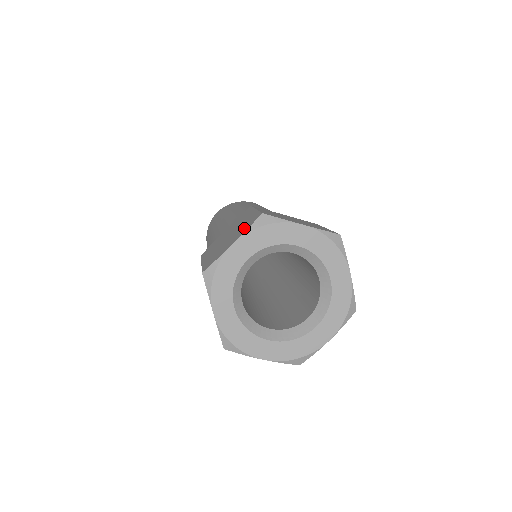
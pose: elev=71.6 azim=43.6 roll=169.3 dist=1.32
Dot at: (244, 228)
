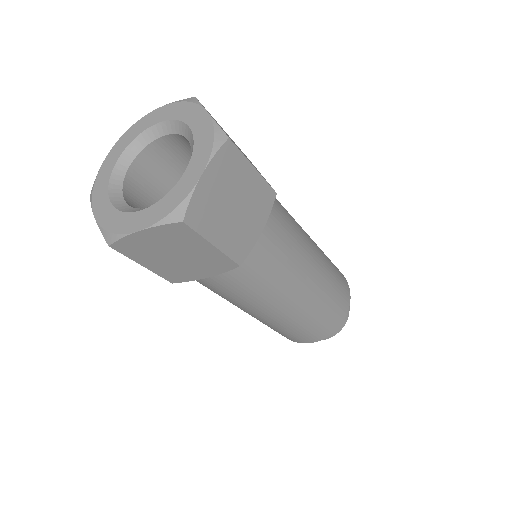
Dot at: occluded
